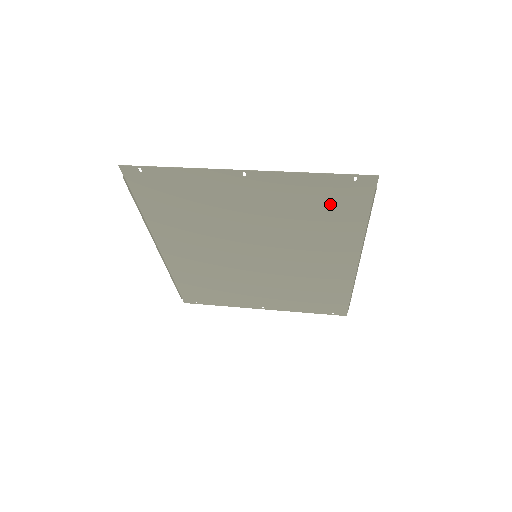
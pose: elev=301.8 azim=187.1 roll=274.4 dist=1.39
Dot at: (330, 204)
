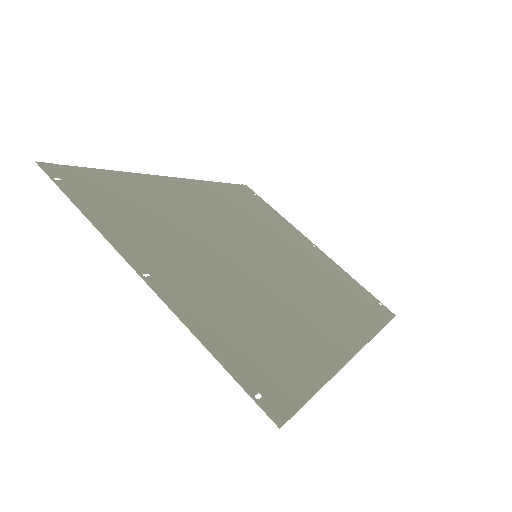
Dot at: (265, 351)
